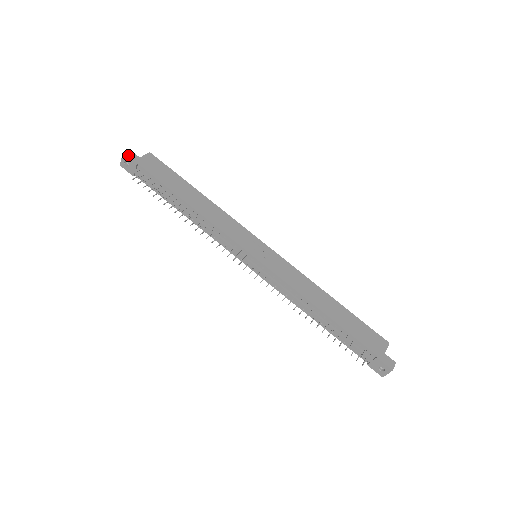
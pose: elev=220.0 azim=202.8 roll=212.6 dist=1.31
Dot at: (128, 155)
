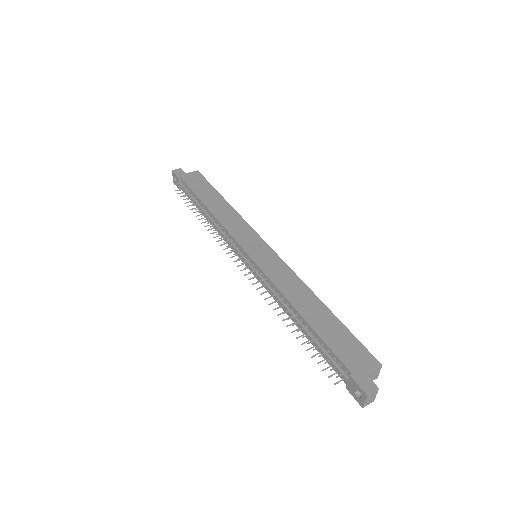
Dot at: (176, 171)
